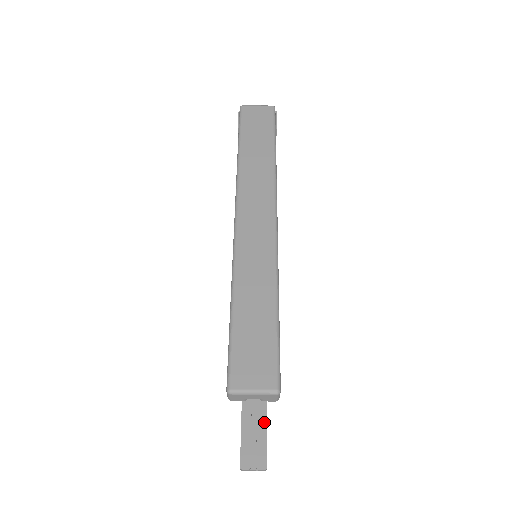
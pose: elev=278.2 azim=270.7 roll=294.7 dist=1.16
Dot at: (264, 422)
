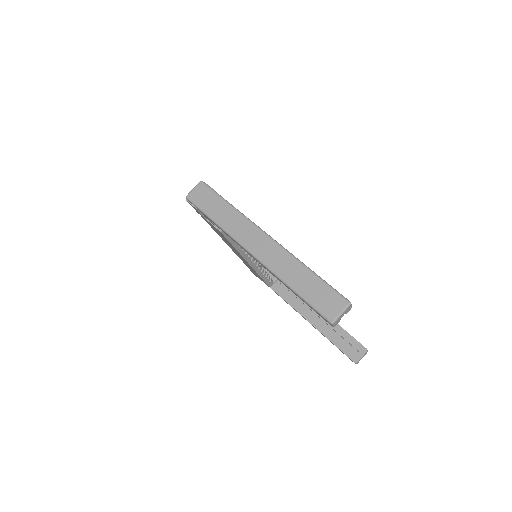
Dot at: (342, 330)
